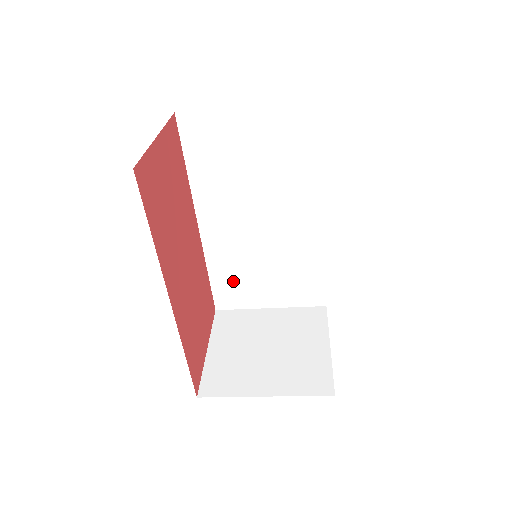
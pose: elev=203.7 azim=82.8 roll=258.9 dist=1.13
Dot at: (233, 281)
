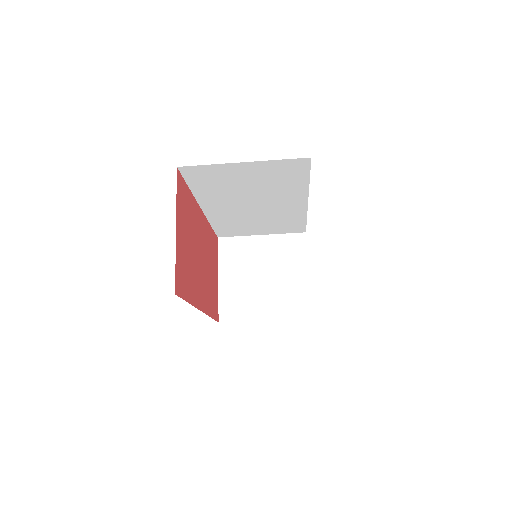
Dot at: (232, 227)
